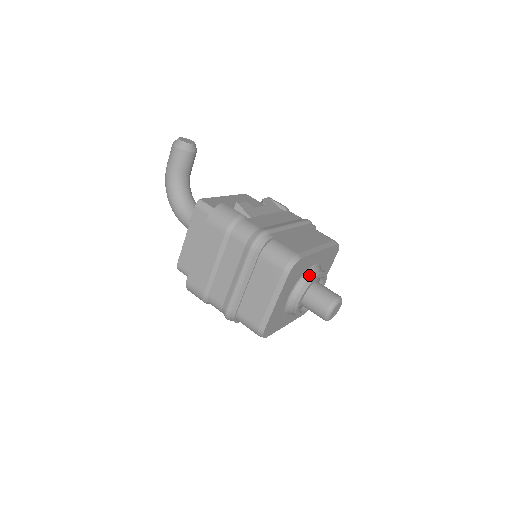
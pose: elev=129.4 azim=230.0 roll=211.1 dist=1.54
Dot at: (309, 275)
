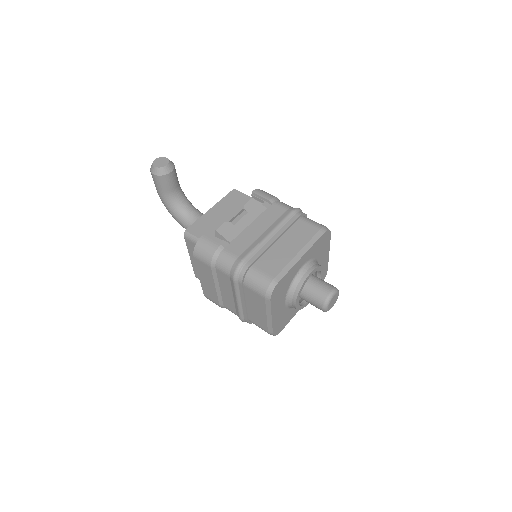
Dot at: (298, 281)
